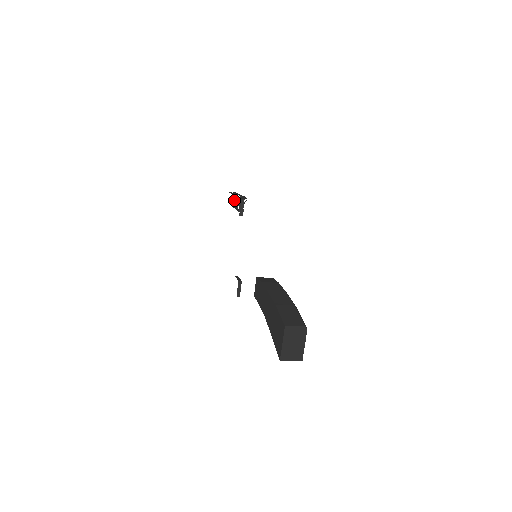
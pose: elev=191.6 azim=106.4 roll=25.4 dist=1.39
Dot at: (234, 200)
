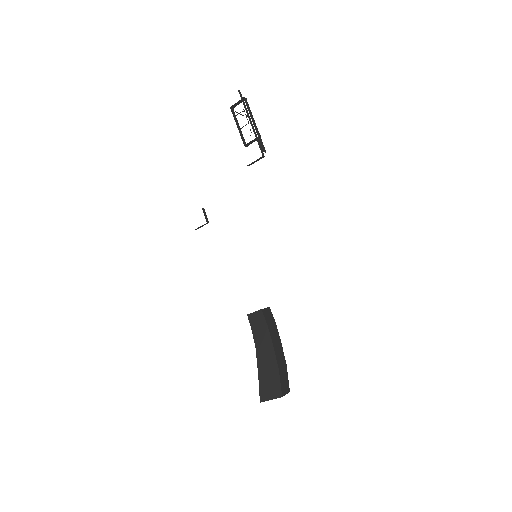
Dot at: (238, 103)
